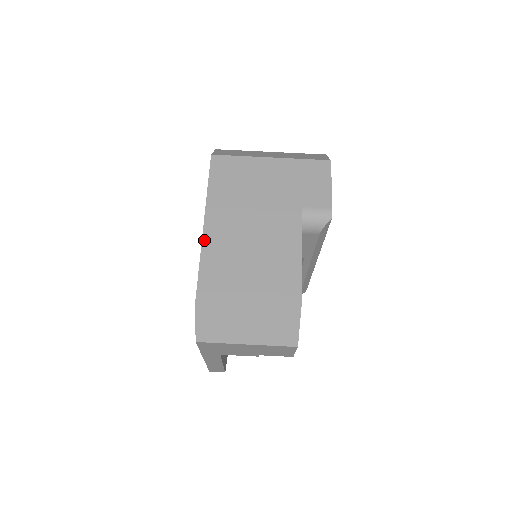
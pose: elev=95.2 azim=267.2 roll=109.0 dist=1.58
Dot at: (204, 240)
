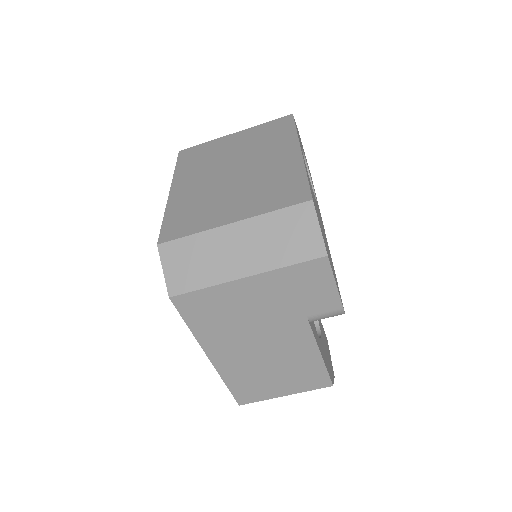
Dot at: (219, 371)
